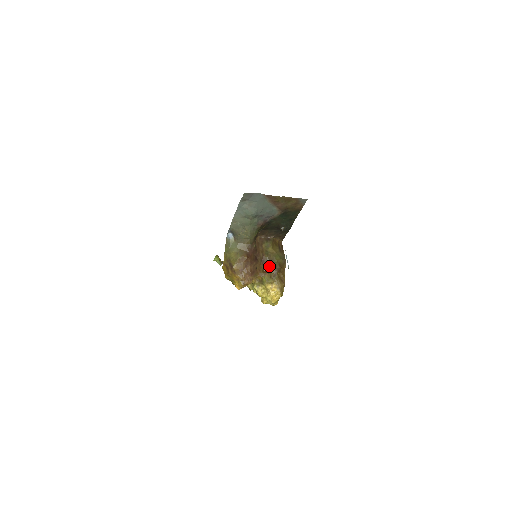
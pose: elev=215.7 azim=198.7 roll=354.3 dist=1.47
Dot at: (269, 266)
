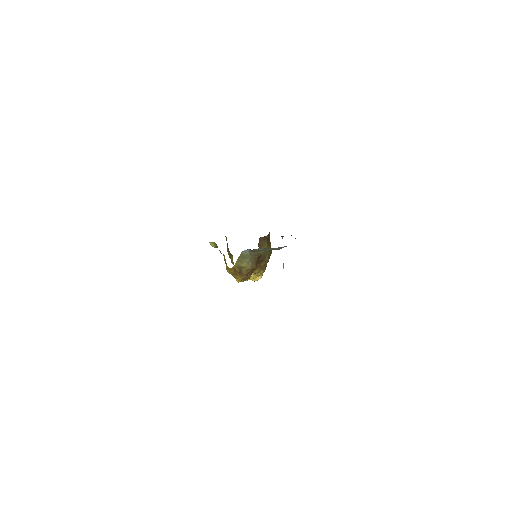
Dot at: (262, 261)
